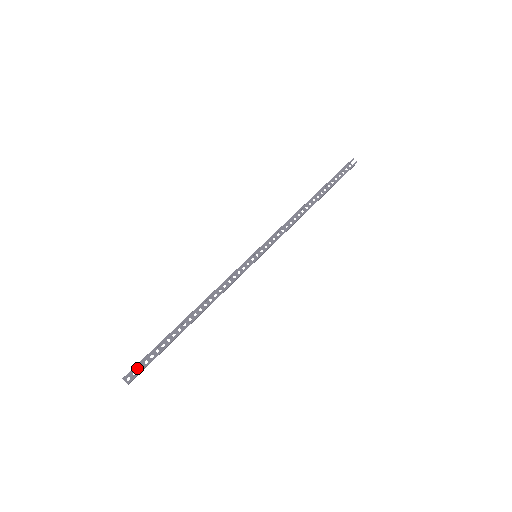
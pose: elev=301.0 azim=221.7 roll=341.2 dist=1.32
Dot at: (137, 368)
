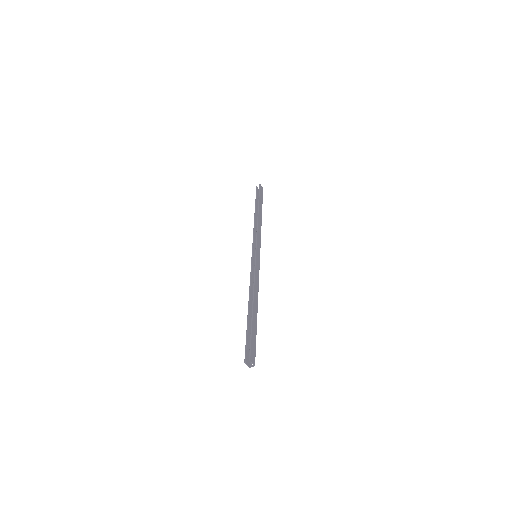
Dot at: occluded
